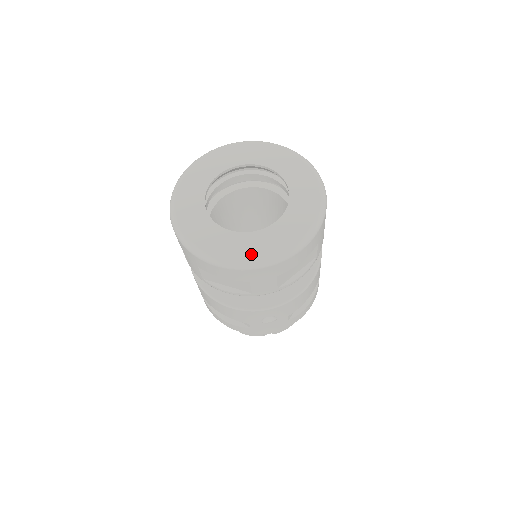
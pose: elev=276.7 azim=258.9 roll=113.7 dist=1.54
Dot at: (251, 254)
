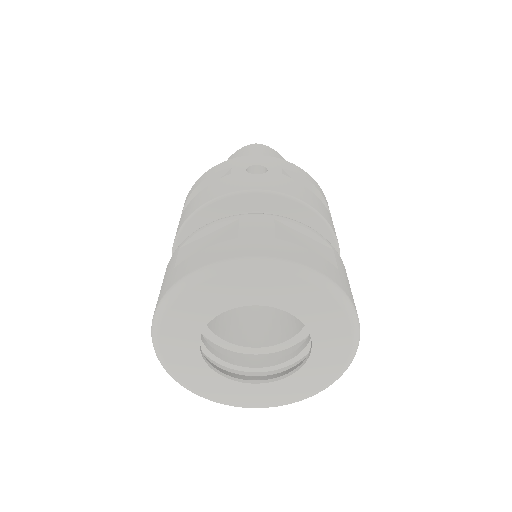
Dot at: (246, 402)
